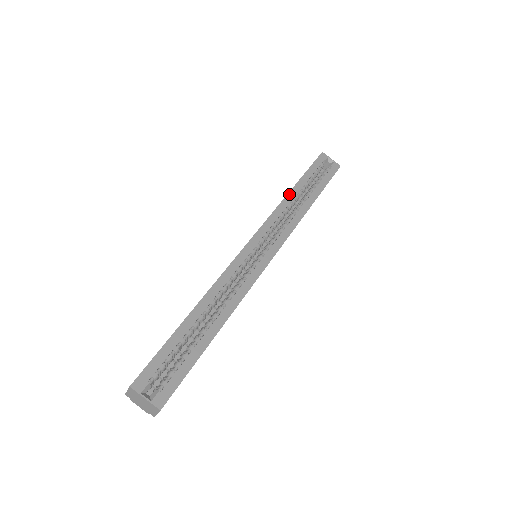
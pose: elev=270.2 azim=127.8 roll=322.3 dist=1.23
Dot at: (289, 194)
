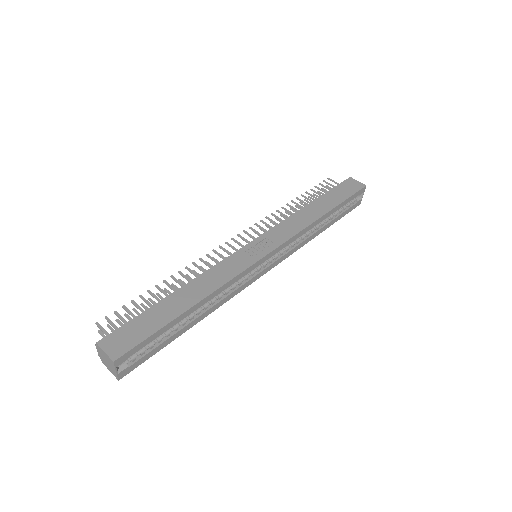
Dot at: (319, 219)
